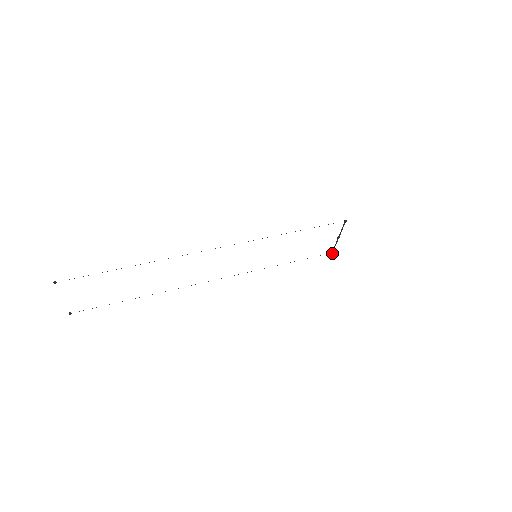
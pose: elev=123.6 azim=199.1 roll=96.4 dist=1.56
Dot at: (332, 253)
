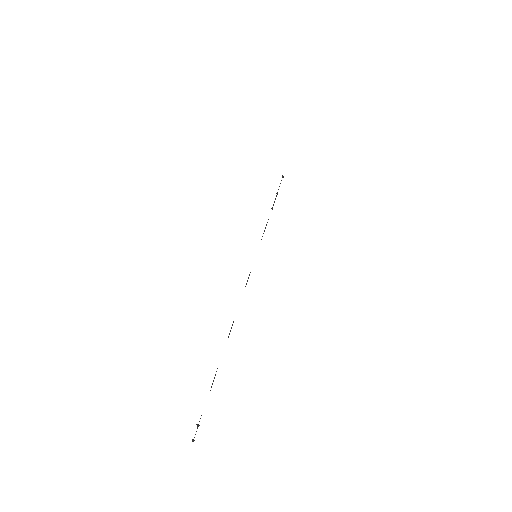
Dot at: occluded
